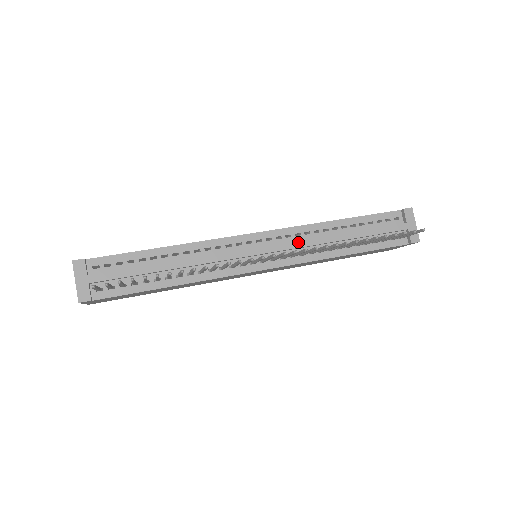
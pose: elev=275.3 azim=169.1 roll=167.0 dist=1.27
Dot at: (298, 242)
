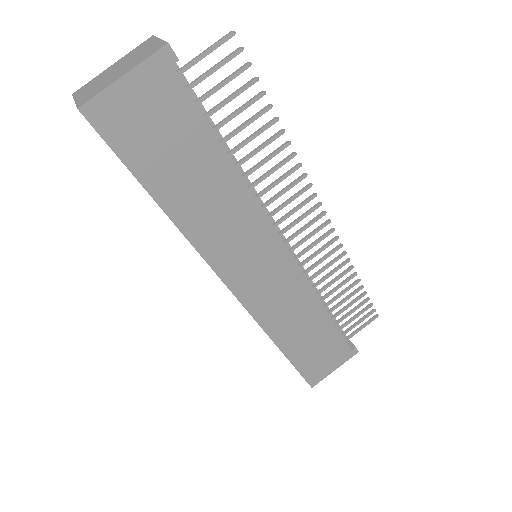
Dot at: occluded
